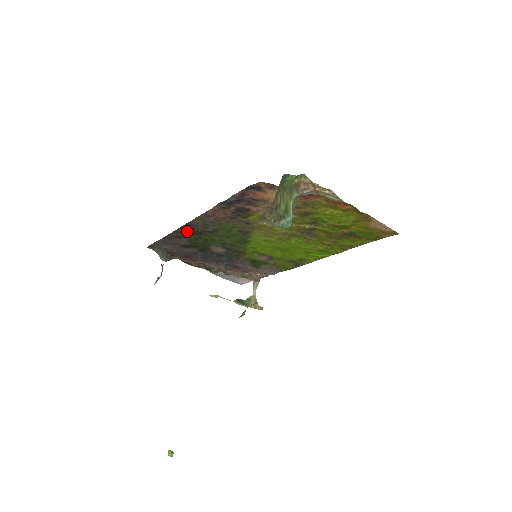
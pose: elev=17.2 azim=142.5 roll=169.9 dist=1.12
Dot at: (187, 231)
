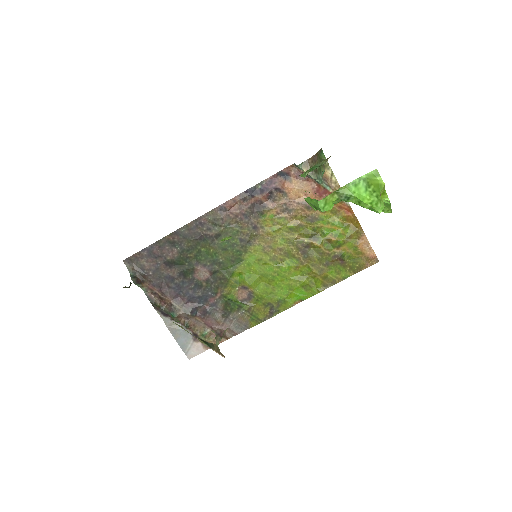
Dot at: (188, 233)
